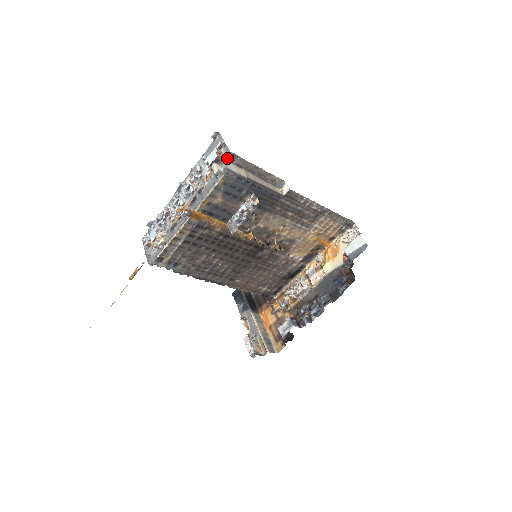
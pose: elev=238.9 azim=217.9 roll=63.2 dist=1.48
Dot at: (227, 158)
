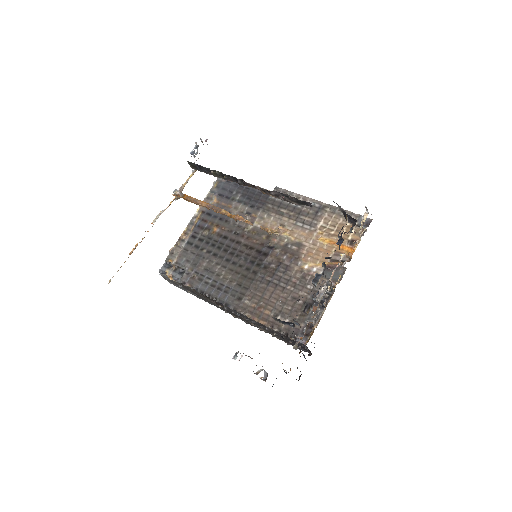
Dot at: occluded
